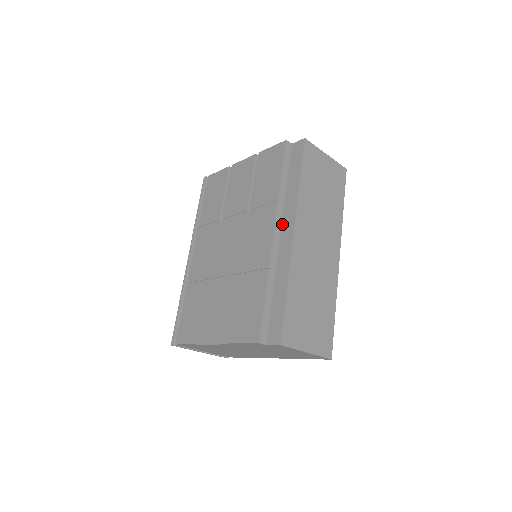
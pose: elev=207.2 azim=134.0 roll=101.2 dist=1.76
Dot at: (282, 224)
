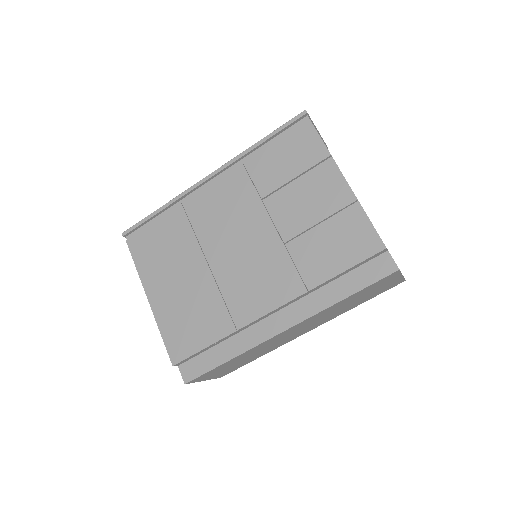
Dot at: (289, 306)
